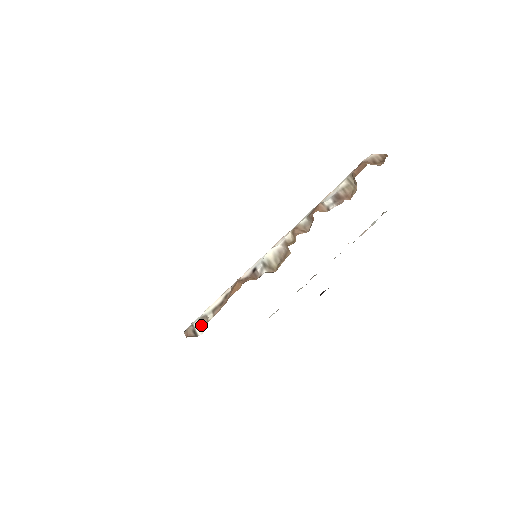
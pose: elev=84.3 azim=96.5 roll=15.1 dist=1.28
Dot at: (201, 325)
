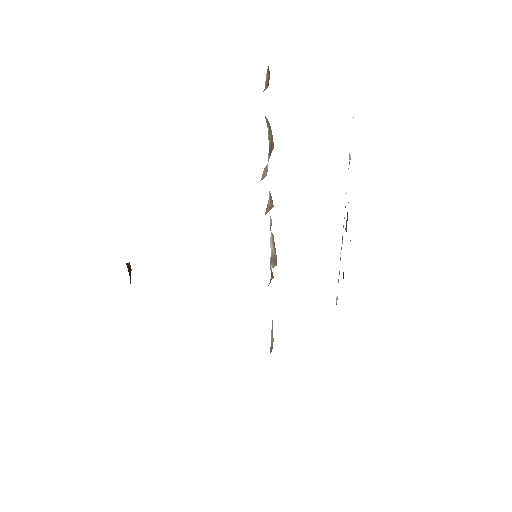
Dot at: (272, 338)
